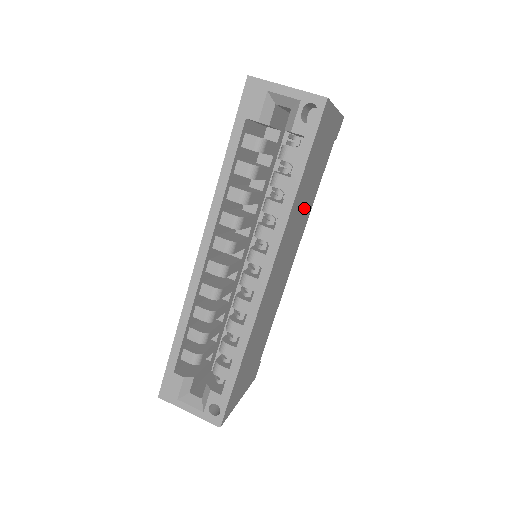
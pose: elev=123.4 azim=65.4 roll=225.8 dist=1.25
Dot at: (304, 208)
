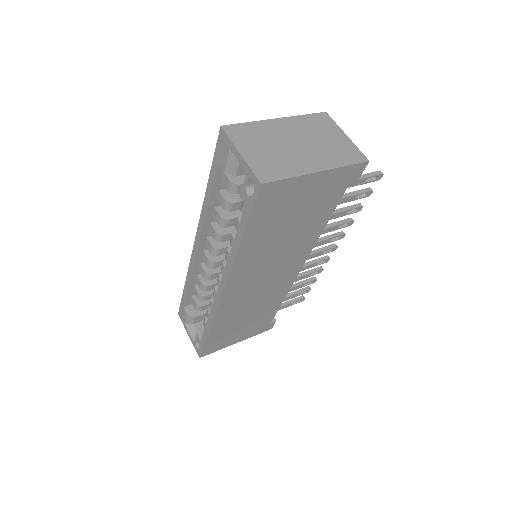
Dot at: (288, 242)
